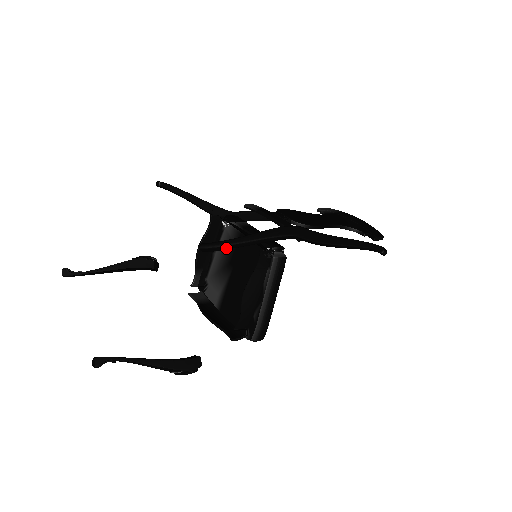
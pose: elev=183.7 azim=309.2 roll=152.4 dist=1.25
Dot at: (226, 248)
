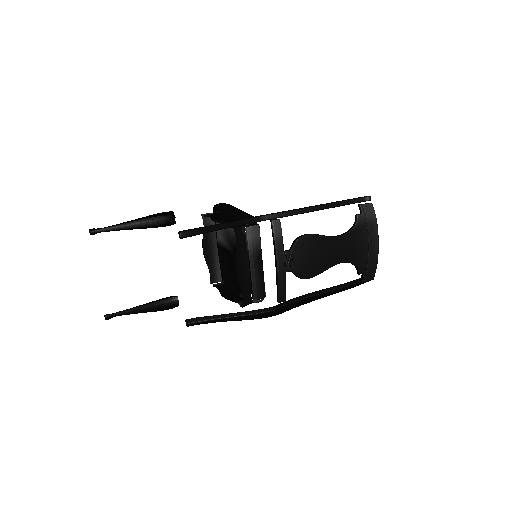
Dot at: (207, 319)
